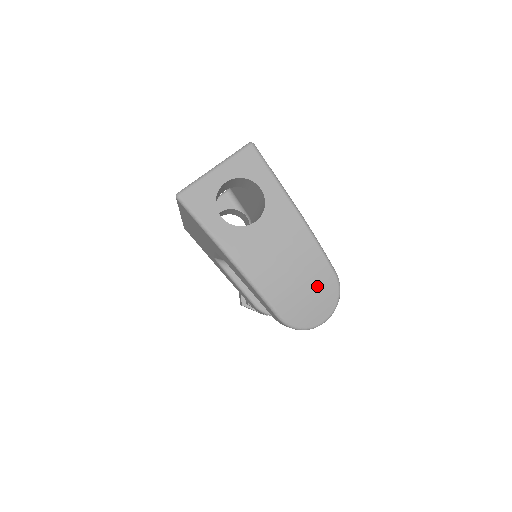
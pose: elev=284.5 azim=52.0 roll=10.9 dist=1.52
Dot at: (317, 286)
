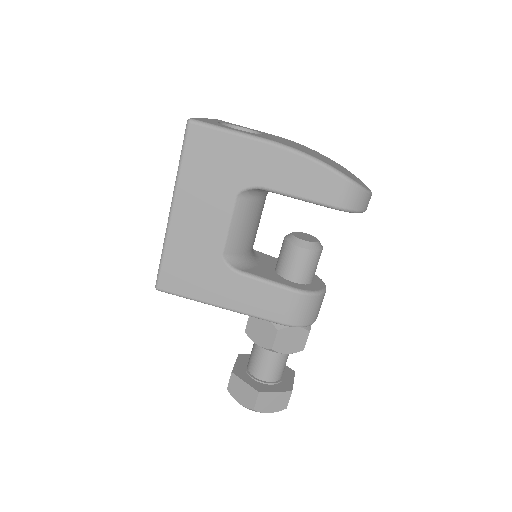
Dot at: (342, 168)
